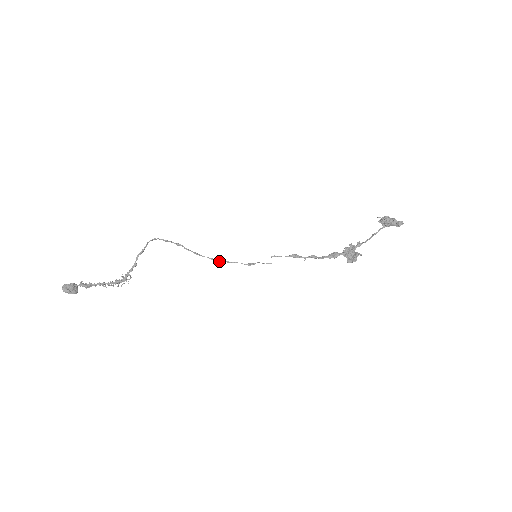
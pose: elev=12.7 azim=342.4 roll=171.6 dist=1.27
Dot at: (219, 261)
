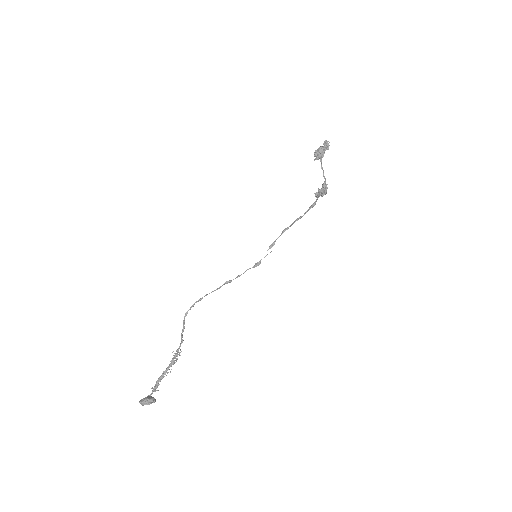
Dot at: (231, 280)
